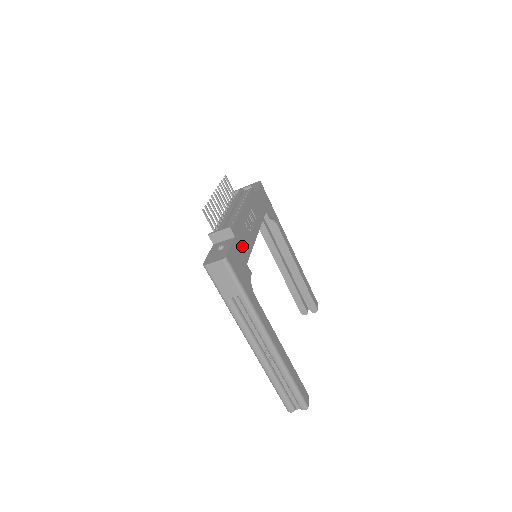
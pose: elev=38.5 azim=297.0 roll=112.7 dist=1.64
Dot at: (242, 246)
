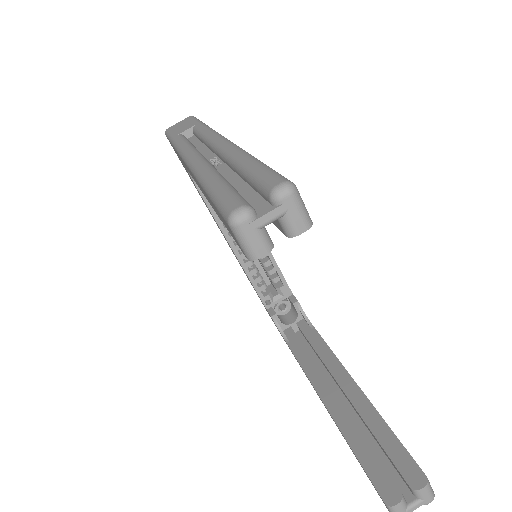
Dot at: occluded
